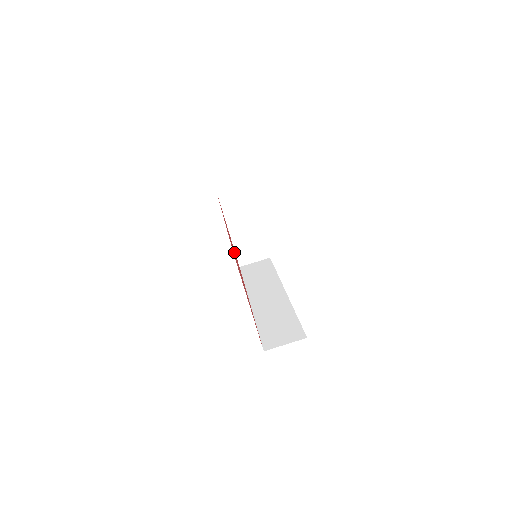
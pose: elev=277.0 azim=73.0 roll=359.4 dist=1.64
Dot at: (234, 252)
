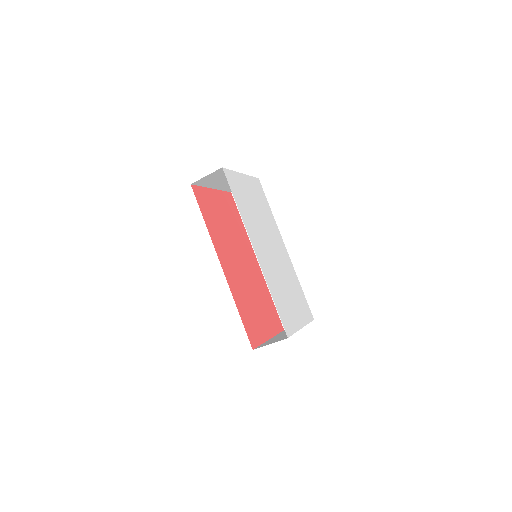
Dot at: (234, 252)
